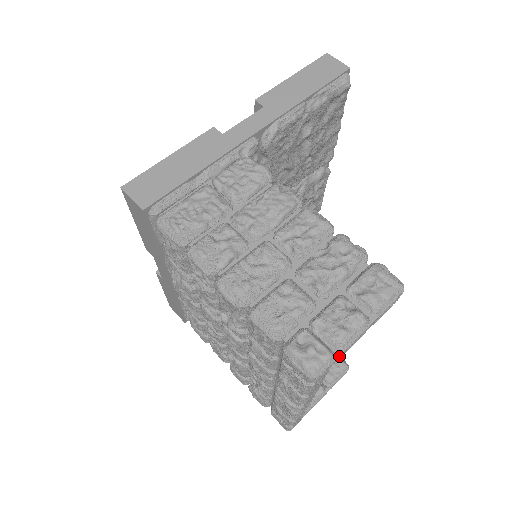
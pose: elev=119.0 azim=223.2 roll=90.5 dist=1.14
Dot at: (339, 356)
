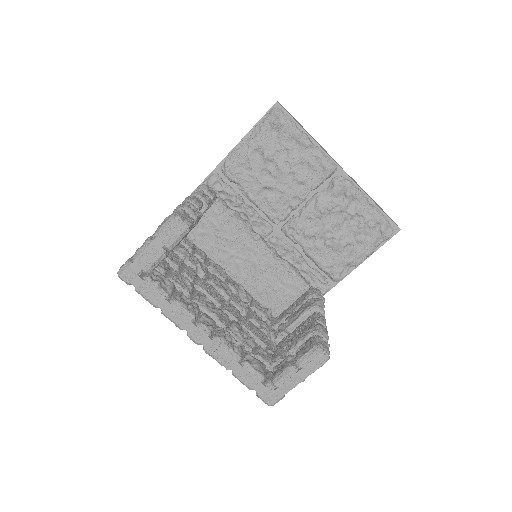
Dot at: (134, 264)
